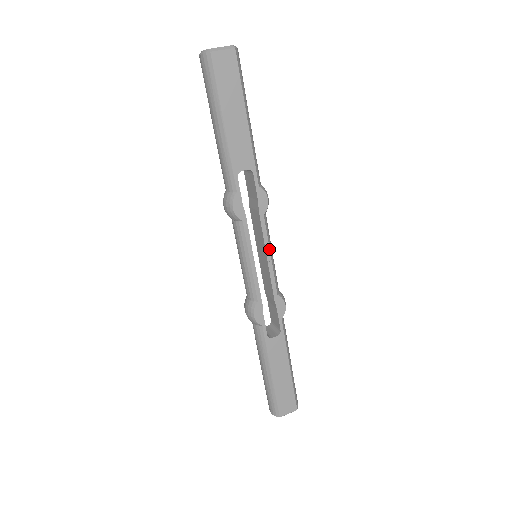
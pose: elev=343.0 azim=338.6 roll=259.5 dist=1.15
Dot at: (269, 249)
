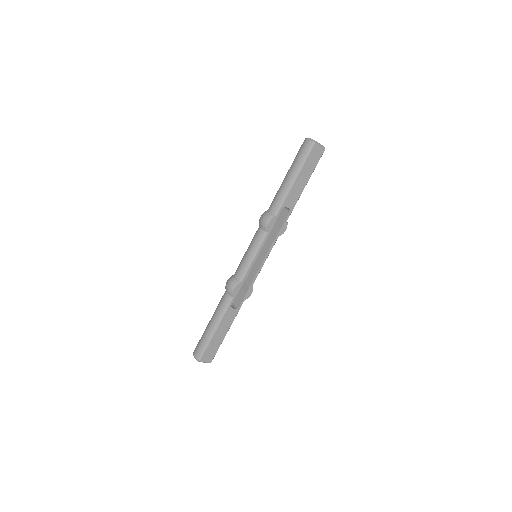
Dot at: (267, 257)
